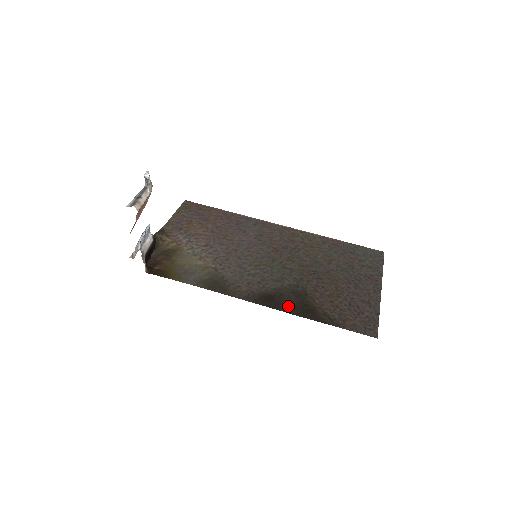
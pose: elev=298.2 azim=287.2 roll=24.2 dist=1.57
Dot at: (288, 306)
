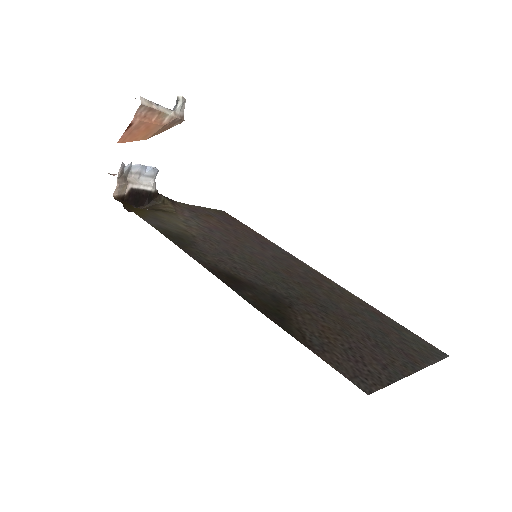
Dot at: (251, 296)
